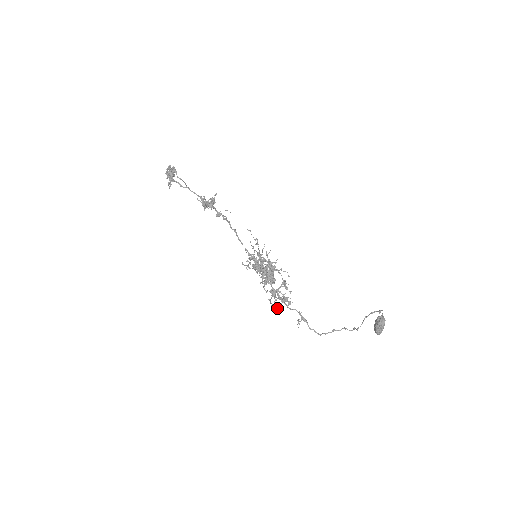
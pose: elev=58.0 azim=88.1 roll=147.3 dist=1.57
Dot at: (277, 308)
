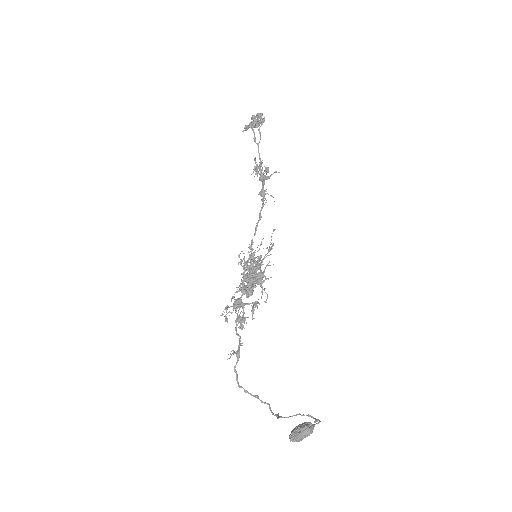
Dot at: (227, 322)
